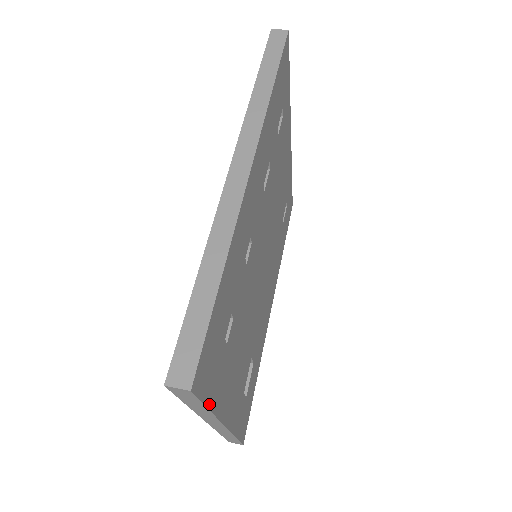
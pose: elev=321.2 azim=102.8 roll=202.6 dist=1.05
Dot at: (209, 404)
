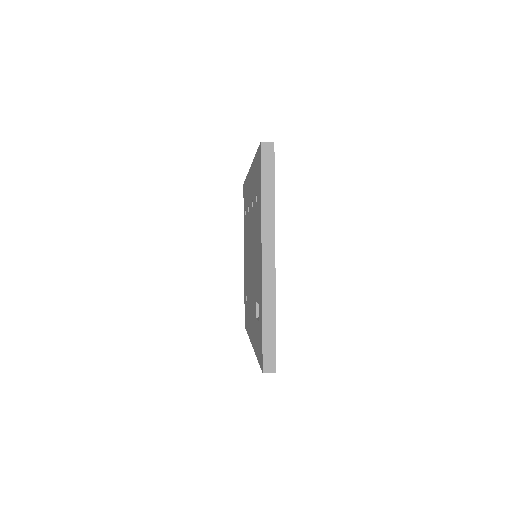
Dot at: (274, 190)
